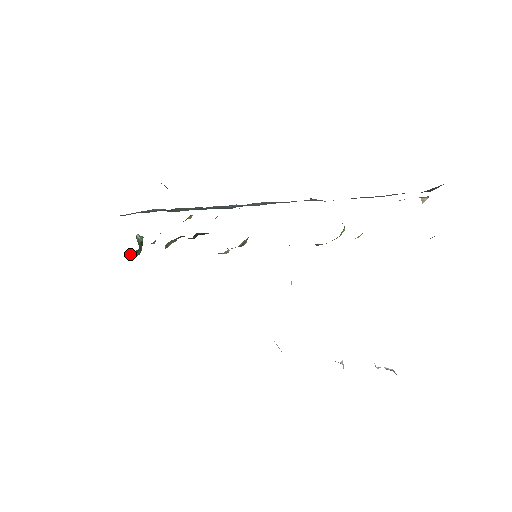
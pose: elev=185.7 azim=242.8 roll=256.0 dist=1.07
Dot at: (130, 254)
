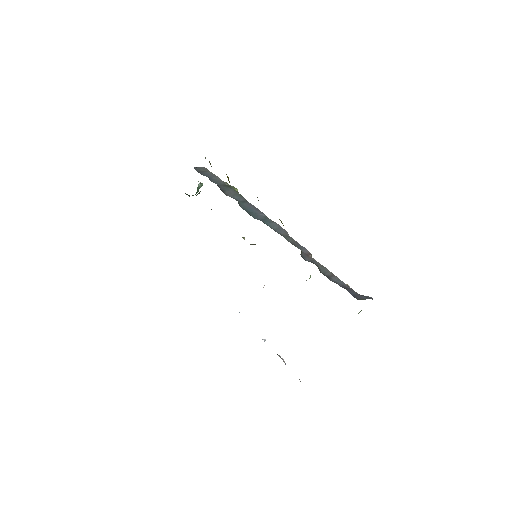
Dot at: (189, 195)
